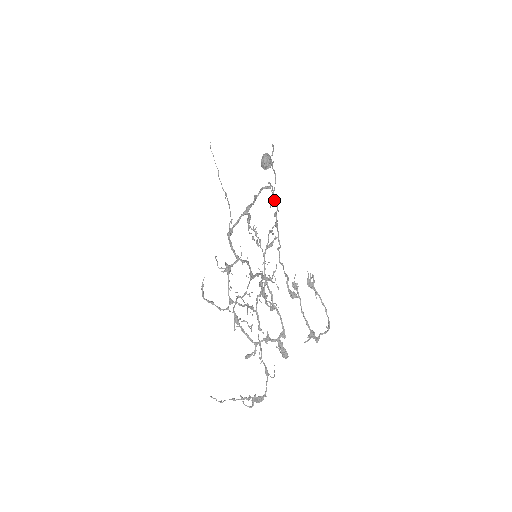
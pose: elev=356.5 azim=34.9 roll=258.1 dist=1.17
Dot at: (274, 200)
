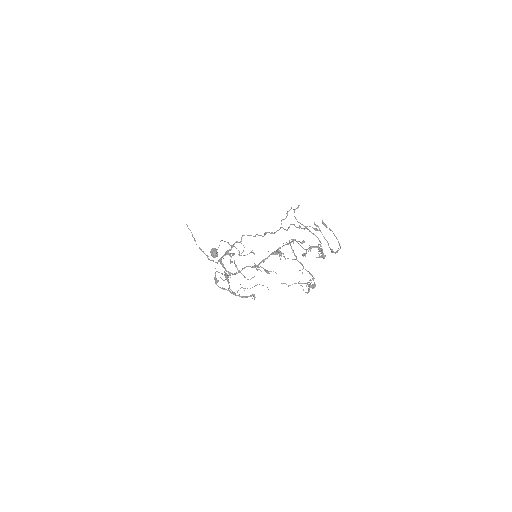
Dot at: (257, 234)
